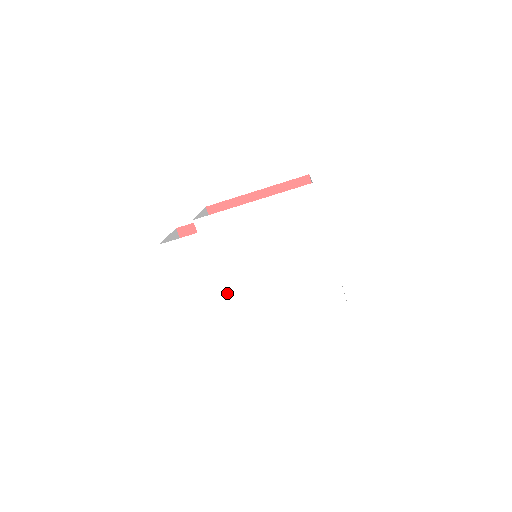
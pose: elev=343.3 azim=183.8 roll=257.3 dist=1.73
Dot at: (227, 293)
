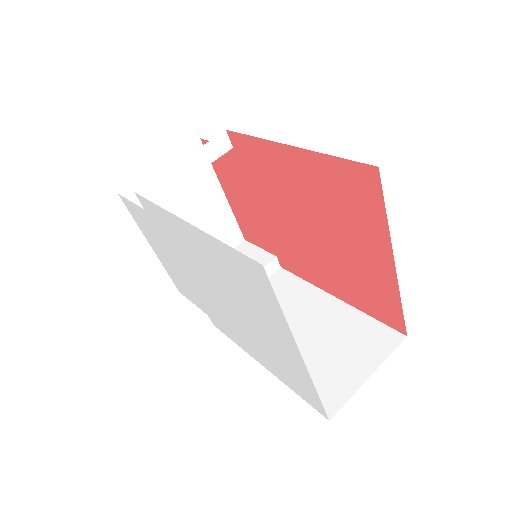
Dot at: (196, 291)
